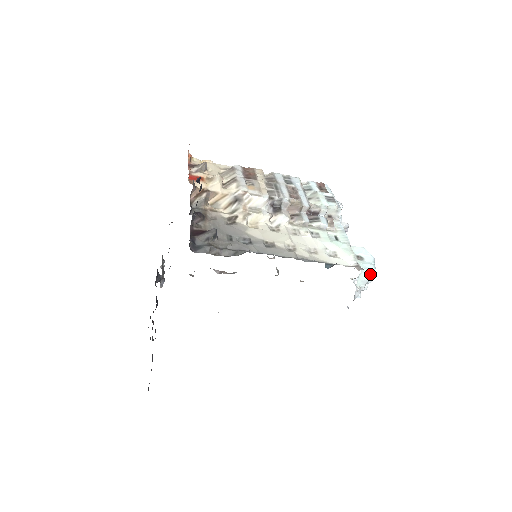
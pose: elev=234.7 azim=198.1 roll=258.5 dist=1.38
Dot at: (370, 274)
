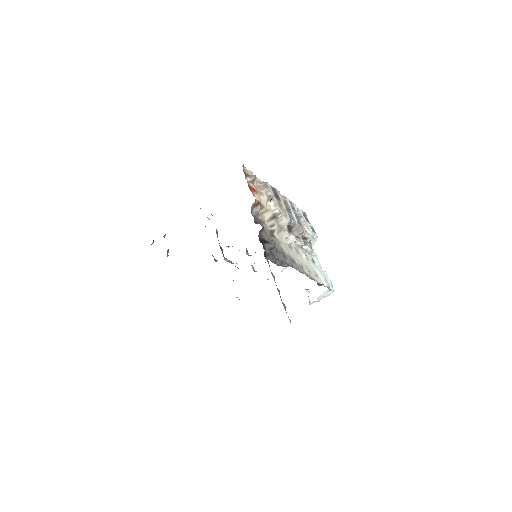
Dot at: (330, 293)
